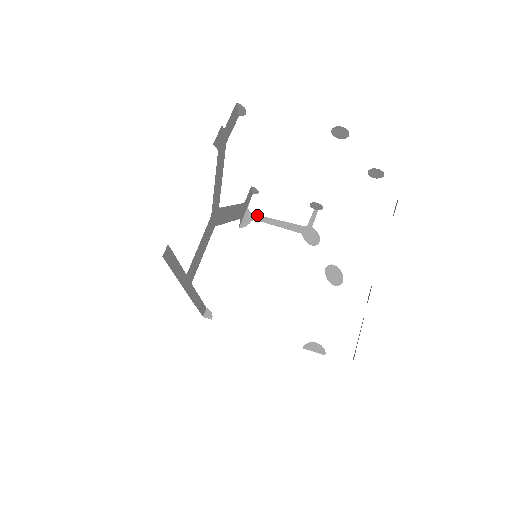
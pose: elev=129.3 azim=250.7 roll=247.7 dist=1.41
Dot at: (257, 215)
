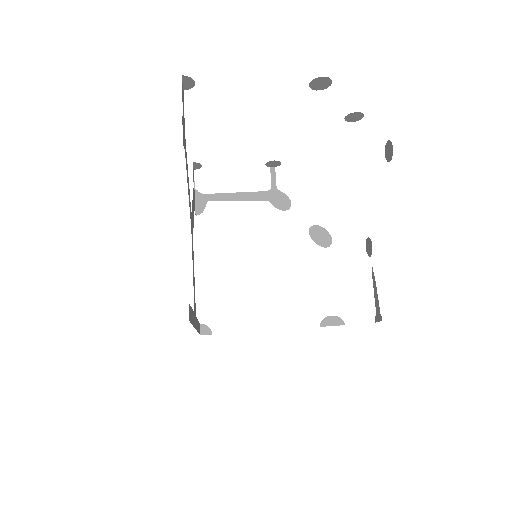
Dot at: (210, 194)
